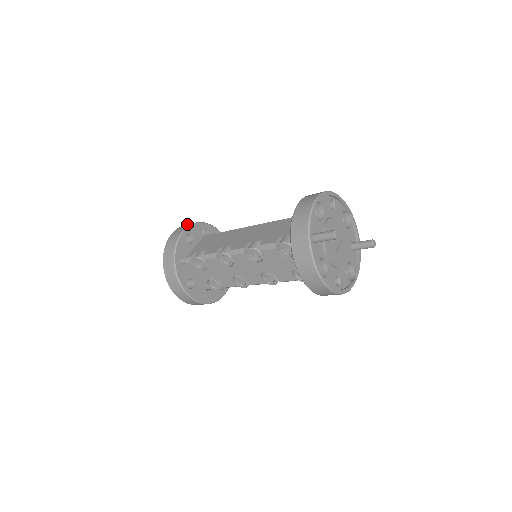
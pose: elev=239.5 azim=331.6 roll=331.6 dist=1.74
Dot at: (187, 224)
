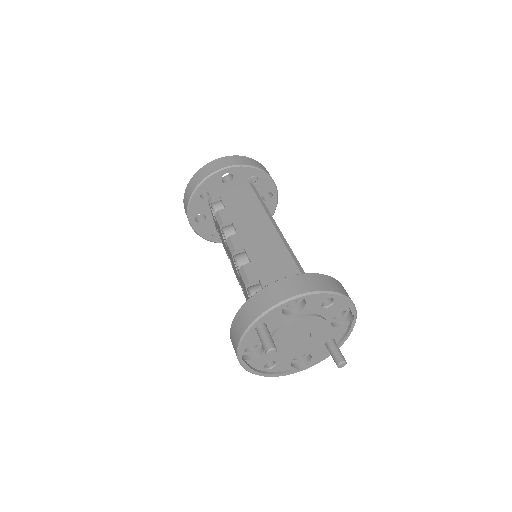
Dot at: (242, 158)
